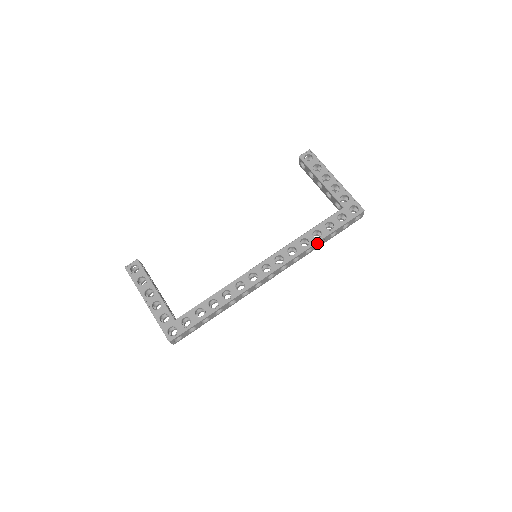
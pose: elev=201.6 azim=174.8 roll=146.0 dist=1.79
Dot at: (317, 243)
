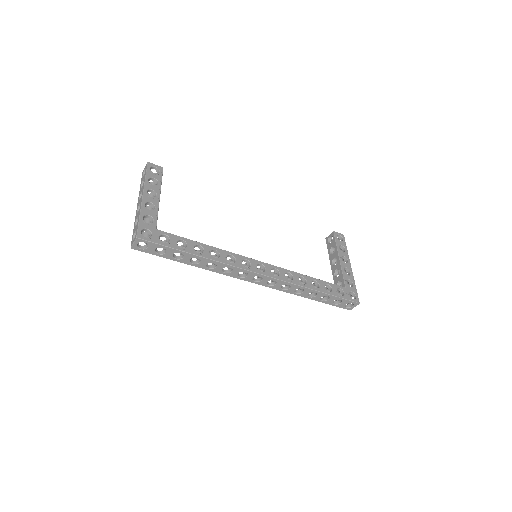
Dot at: (311, 291)
